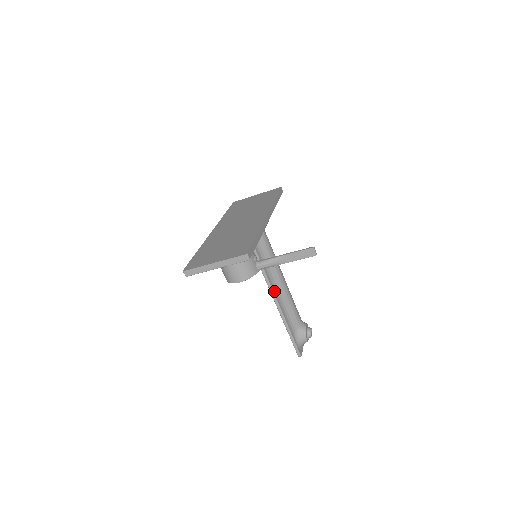
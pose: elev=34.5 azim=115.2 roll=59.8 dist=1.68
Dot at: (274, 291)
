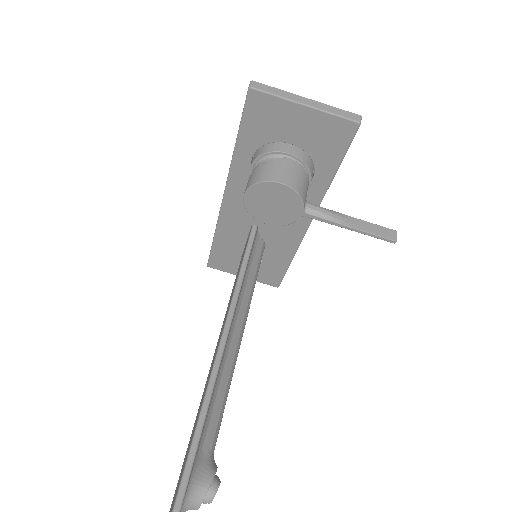
Dot at: (227, 340)
